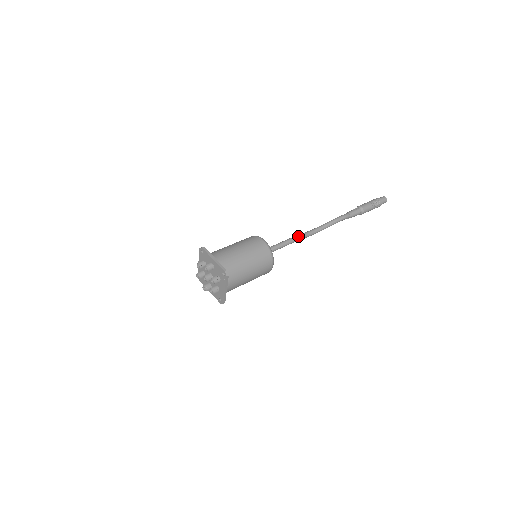
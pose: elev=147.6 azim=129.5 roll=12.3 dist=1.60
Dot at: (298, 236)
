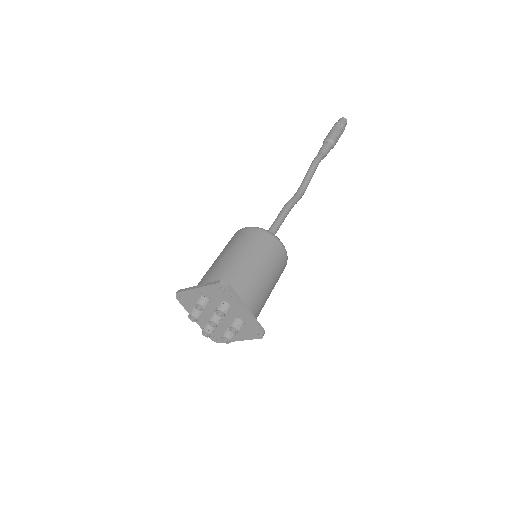
Dot at: (286, 205)
